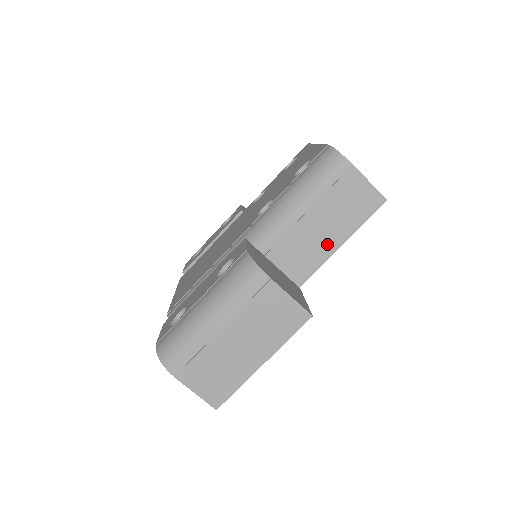
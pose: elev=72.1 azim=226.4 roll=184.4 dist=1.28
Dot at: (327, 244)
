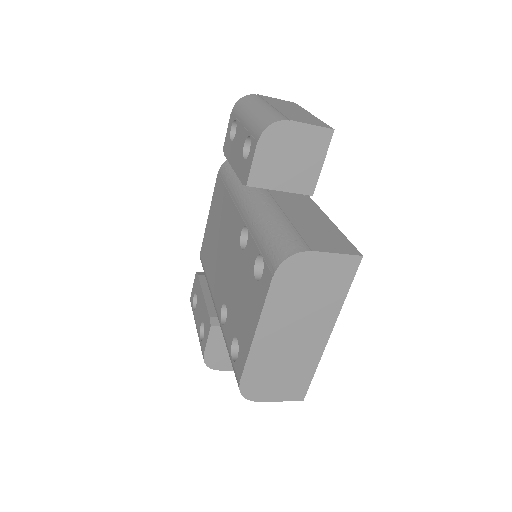
Dot at: occluded
